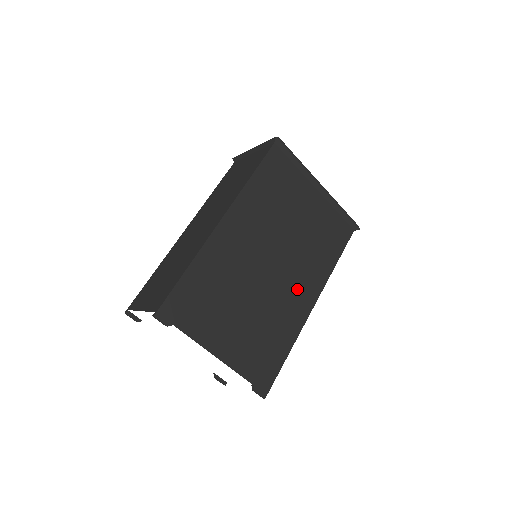
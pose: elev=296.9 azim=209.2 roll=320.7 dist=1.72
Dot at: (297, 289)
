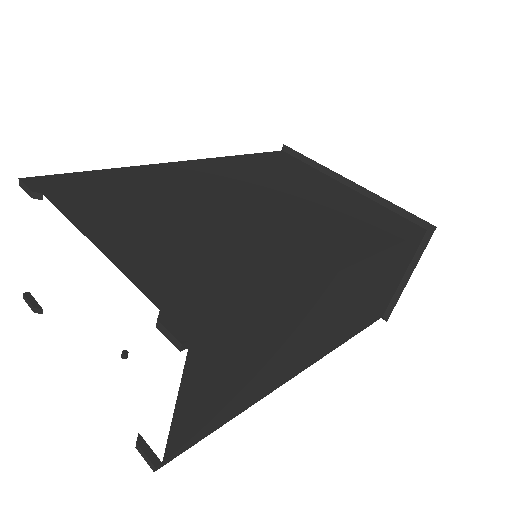
Dot at: (305, 241)
